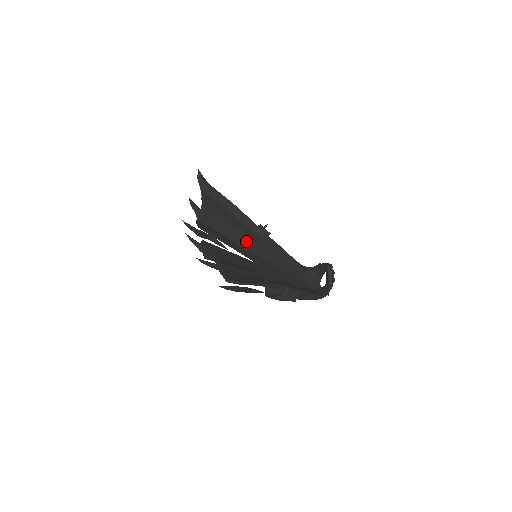
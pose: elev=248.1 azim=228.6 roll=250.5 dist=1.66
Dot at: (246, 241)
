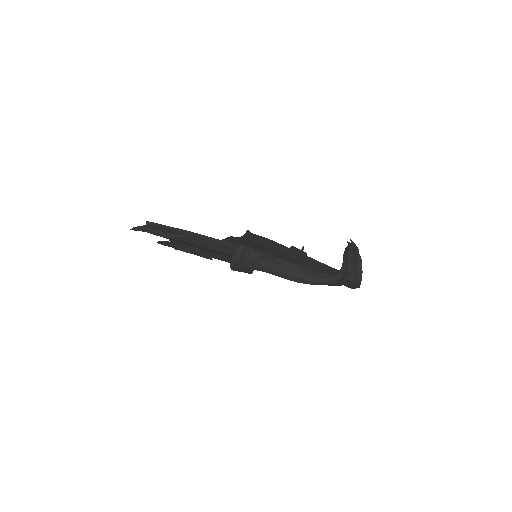
Dot at: occluded
